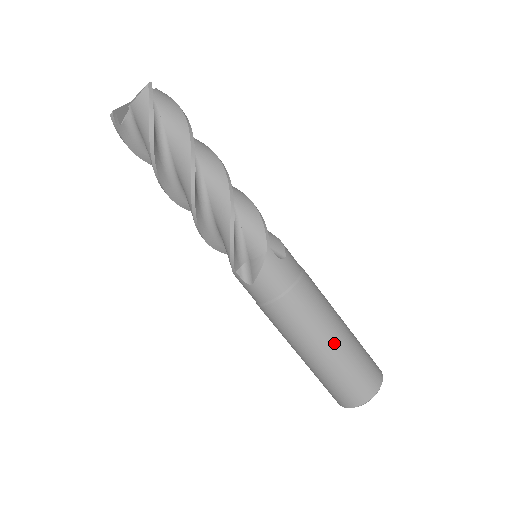
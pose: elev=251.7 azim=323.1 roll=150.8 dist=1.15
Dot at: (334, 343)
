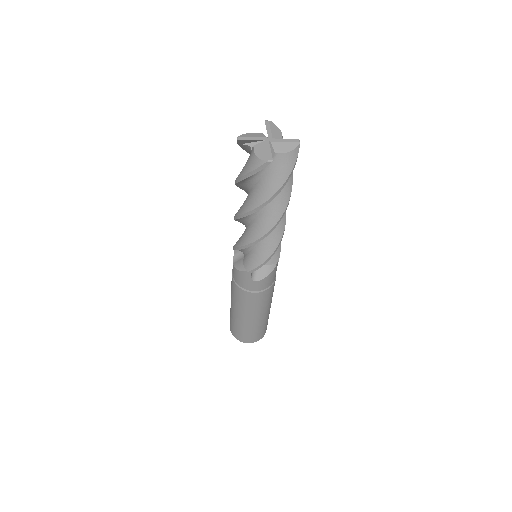
Dot at: (241, 317)
